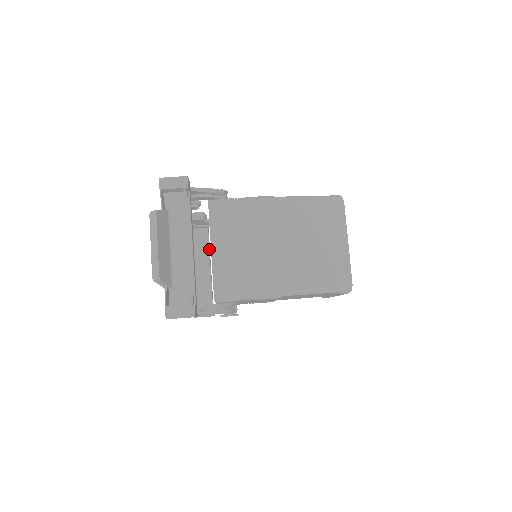
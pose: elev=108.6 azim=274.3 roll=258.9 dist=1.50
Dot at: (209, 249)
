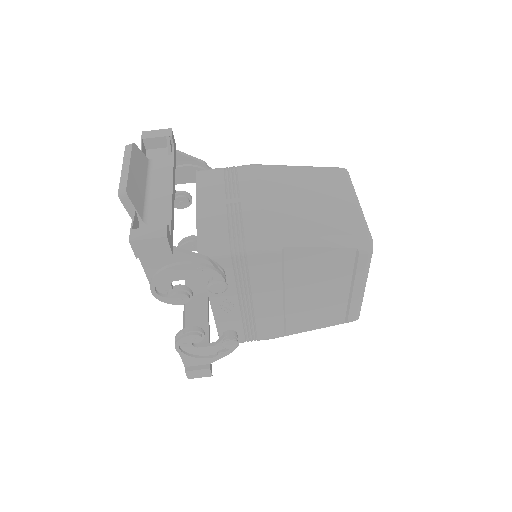
Dot at: (207, 296)
